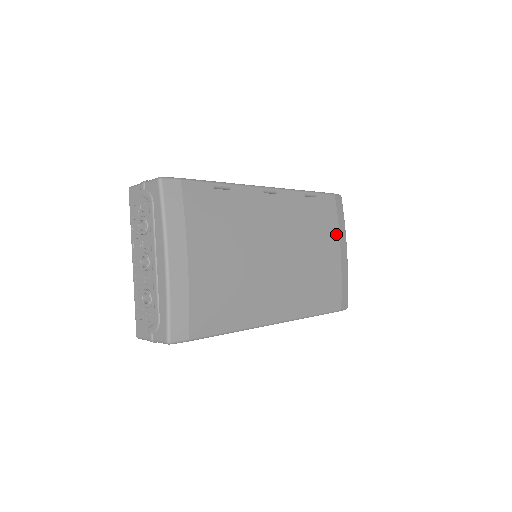
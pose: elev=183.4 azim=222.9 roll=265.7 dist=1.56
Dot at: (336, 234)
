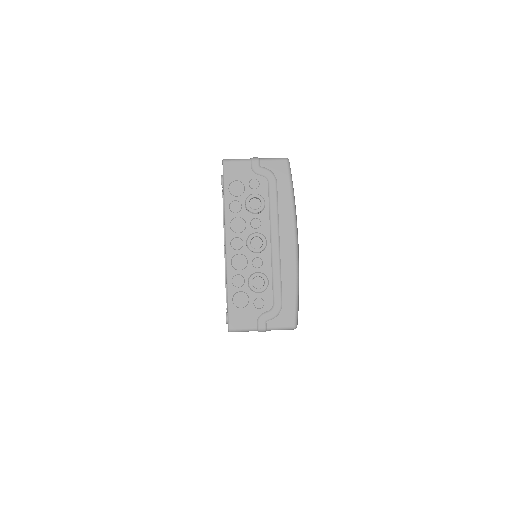
Dot at: occluded
